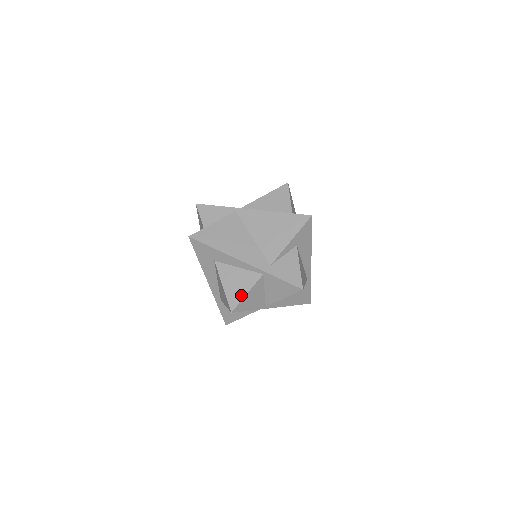
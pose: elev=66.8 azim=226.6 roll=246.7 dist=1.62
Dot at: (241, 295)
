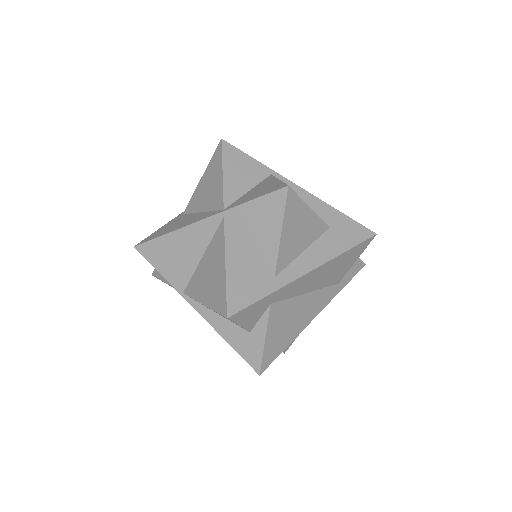
Dot at: occluded
